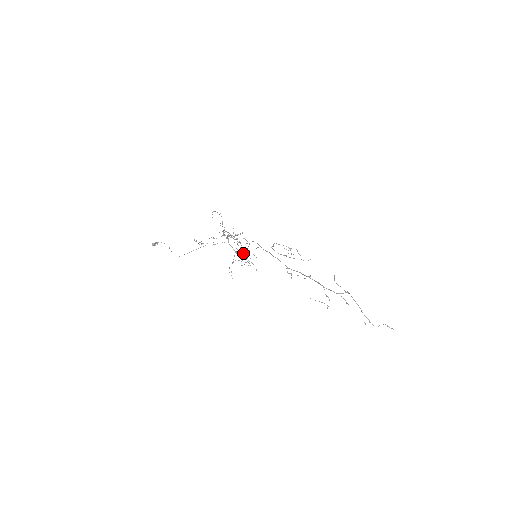
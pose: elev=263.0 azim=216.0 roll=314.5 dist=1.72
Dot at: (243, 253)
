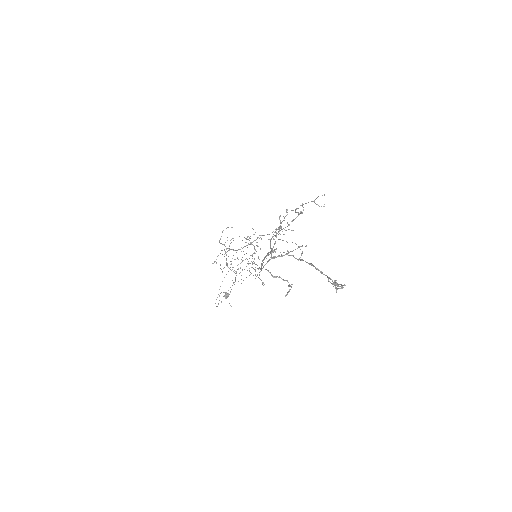
Dot at: (248, 261)
